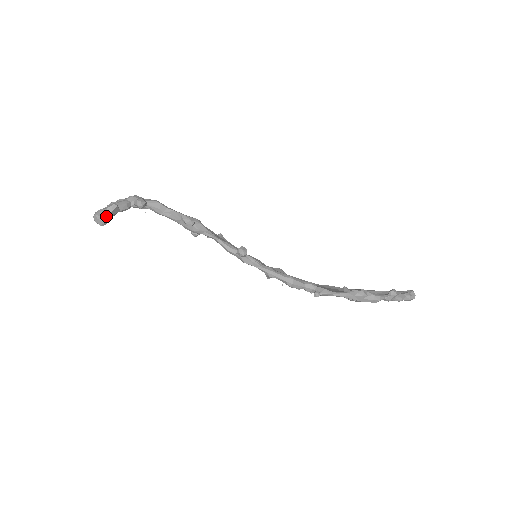
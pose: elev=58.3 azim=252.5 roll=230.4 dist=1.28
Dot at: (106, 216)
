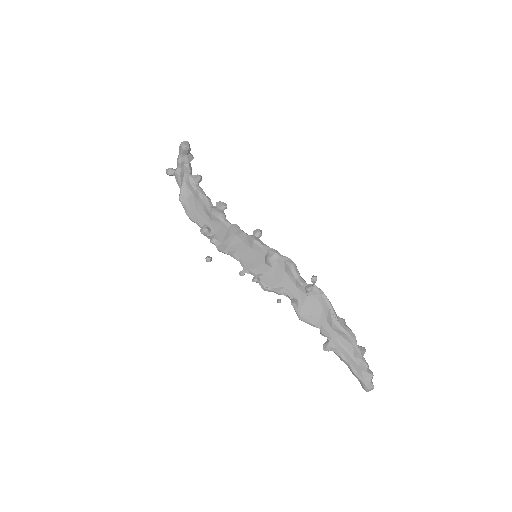
Dot at: (190, 148)
